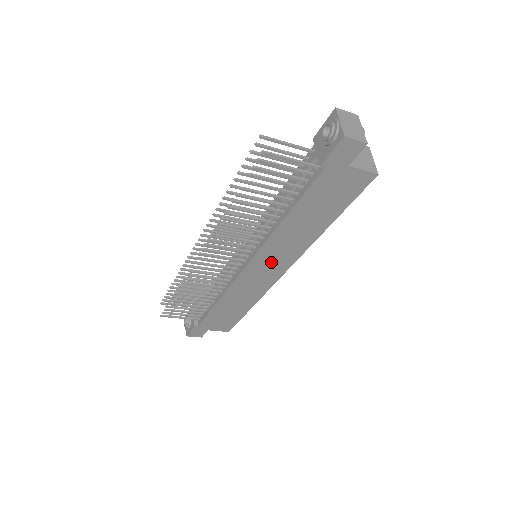
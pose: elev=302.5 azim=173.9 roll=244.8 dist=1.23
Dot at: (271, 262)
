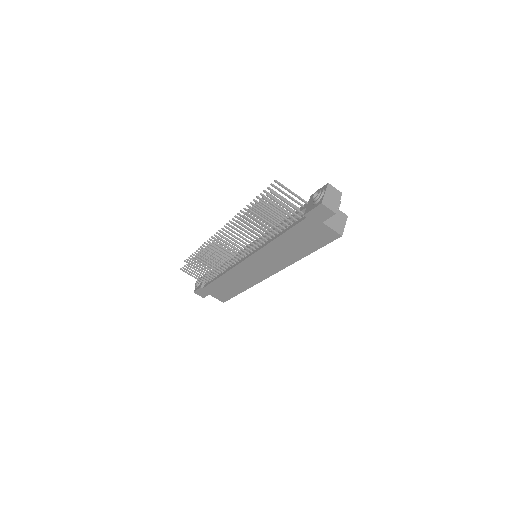
Dot at: (262, 264)
